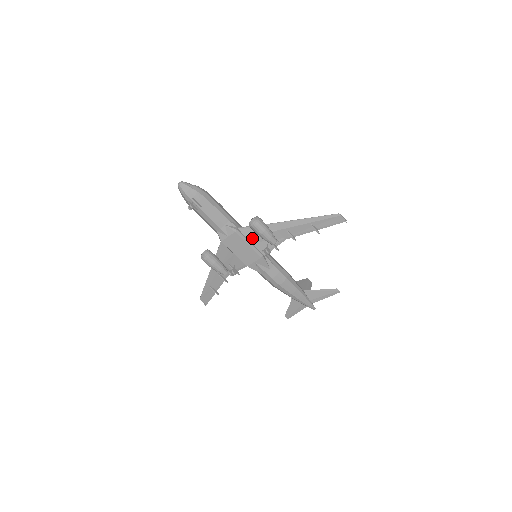
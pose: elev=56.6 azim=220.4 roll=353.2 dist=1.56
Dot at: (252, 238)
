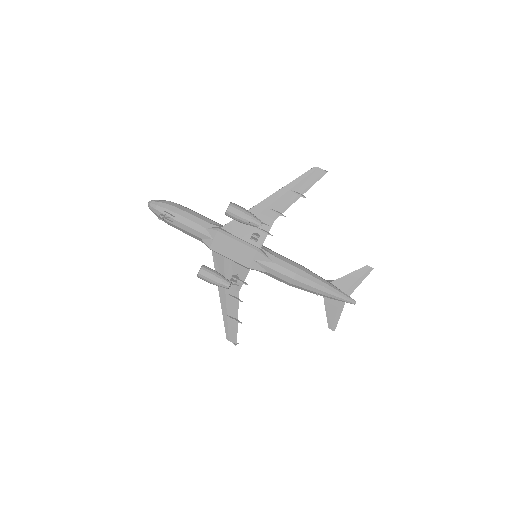
Dot at: (239, 232)
